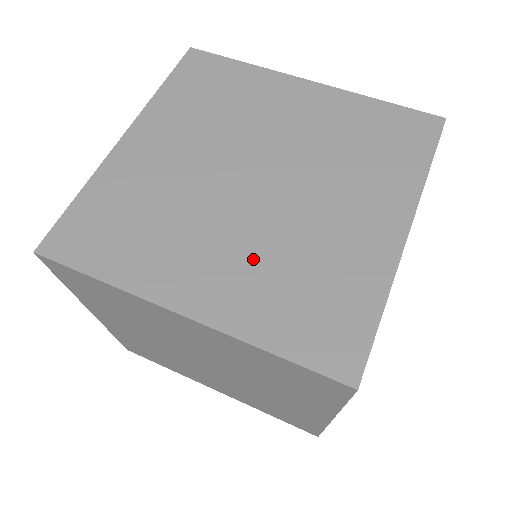
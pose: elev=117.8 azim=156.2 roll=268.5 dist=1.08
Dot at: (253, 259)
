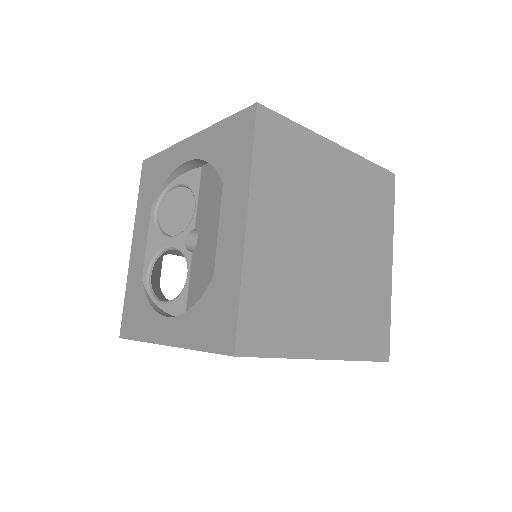
Dot at: (343, 308)
